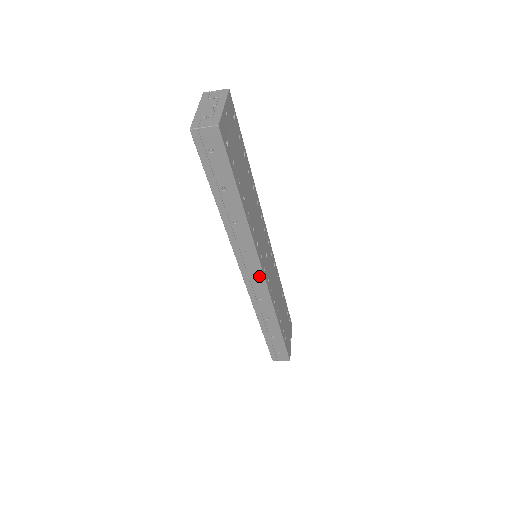
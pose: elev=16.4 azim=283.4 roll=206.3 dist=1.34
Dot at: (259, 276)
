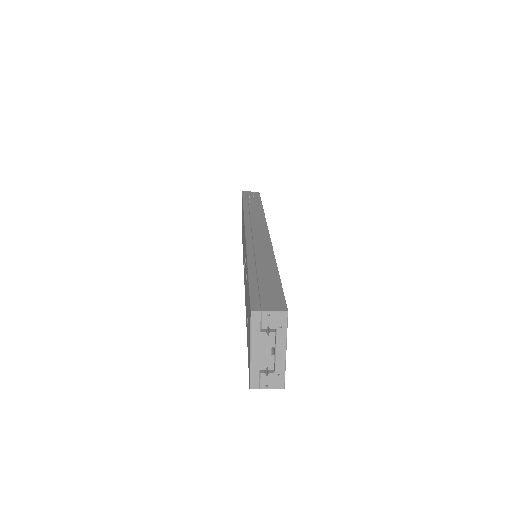
Dot at: occluded
